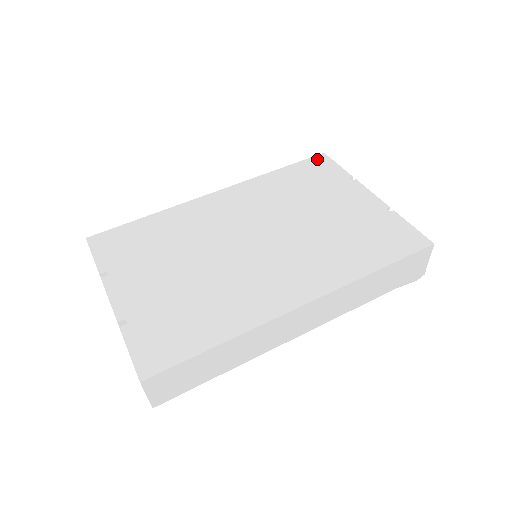
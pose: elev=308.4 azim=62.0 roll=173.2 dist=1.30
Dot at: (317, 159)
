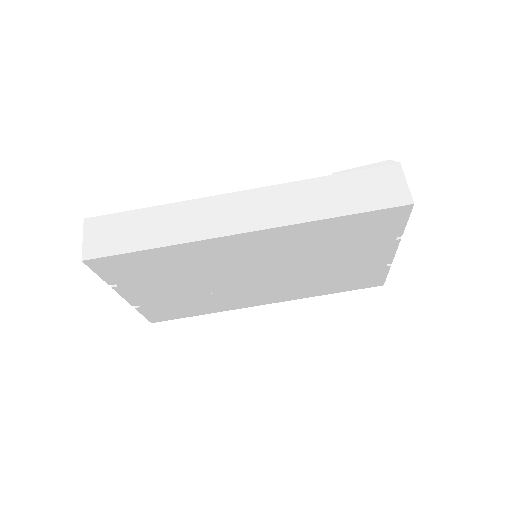
Dot at: (395, 212)
